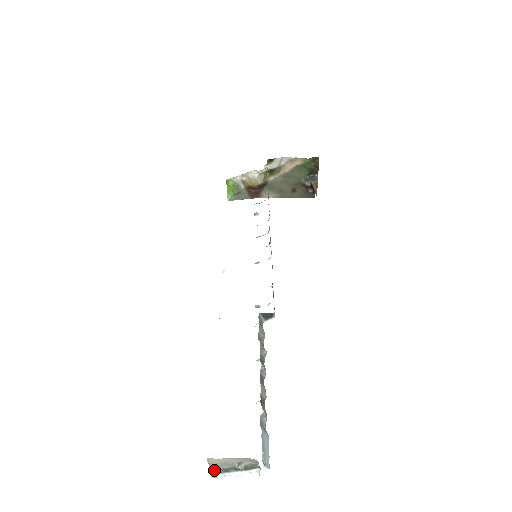
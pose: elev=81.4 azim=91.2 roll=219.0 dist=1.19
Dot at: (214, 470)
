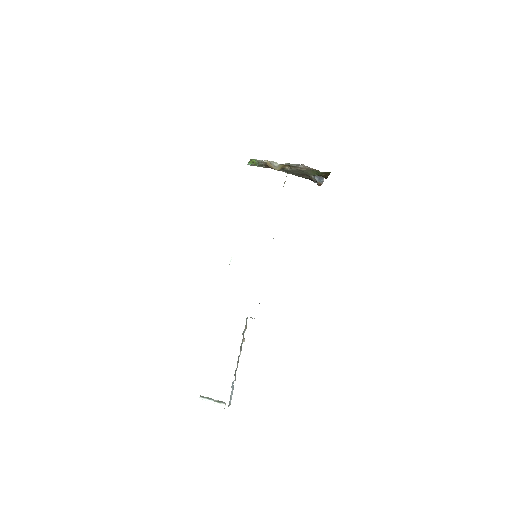
Dot at: (202, 396)
